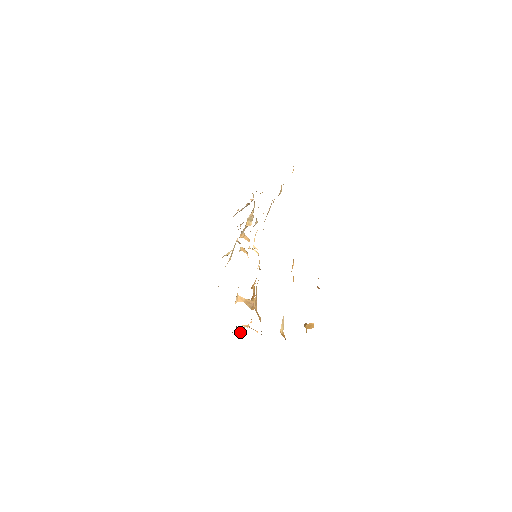
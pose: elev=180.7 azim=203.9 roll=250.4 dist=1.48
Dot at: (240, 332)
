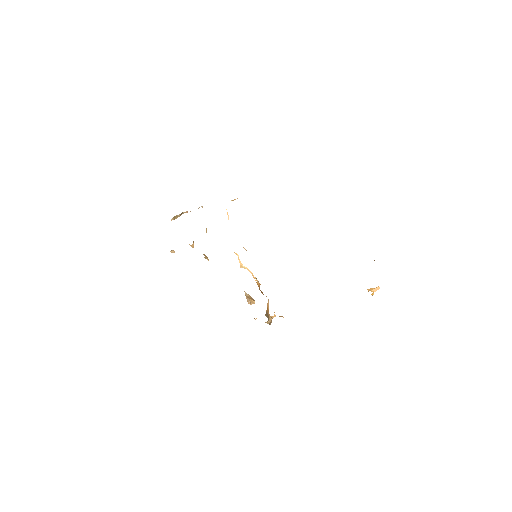
Dot at: occluded
